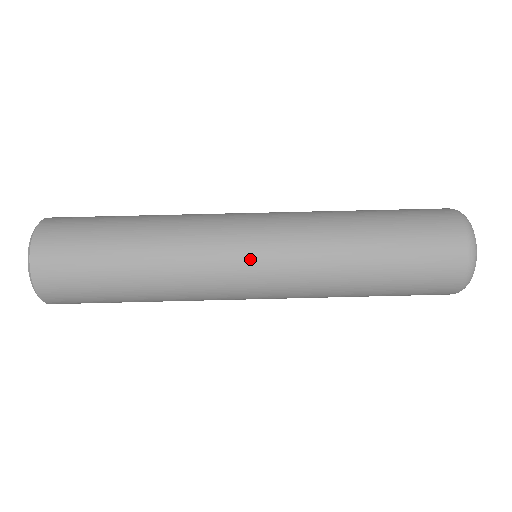
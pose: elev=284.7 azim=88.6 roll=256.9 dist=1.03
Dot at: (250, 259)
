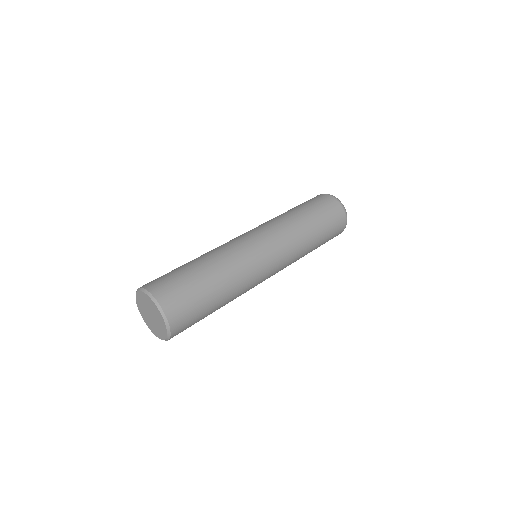
Dot at: (267, 252)
